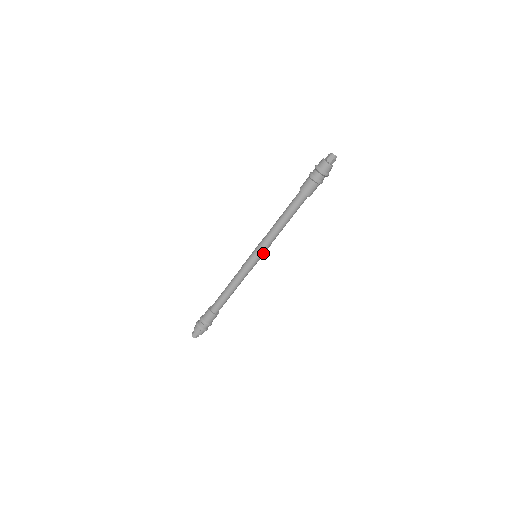
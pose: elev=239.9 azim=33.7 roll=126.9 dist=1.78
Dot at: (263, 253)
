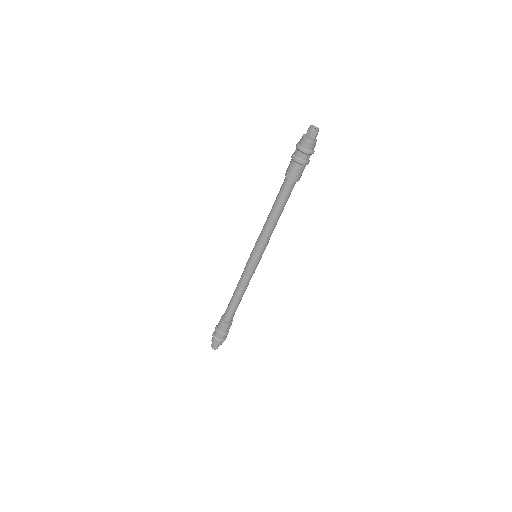
Dot at: occluded
